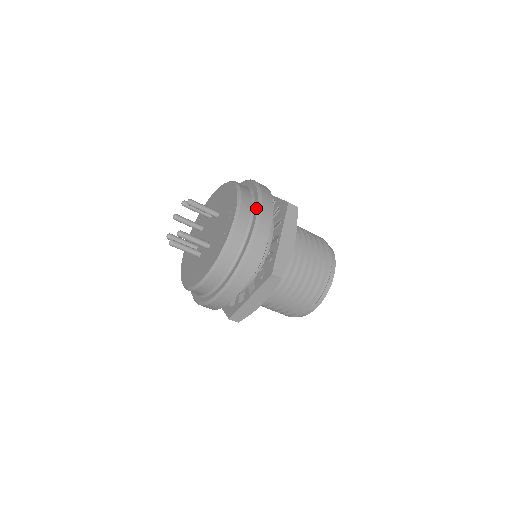
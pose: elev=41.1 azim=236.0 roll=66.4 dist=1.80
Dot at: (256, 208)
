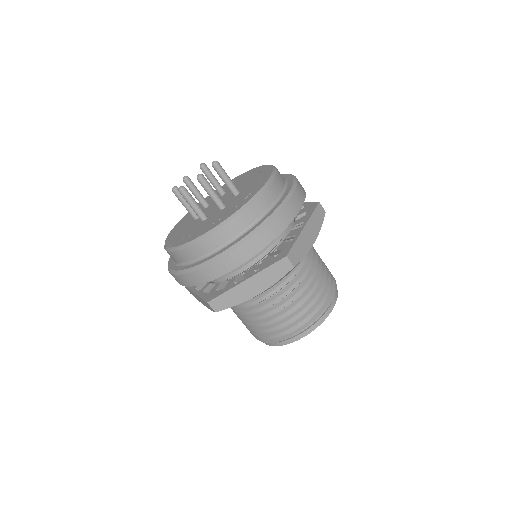
Dot at: occluded
